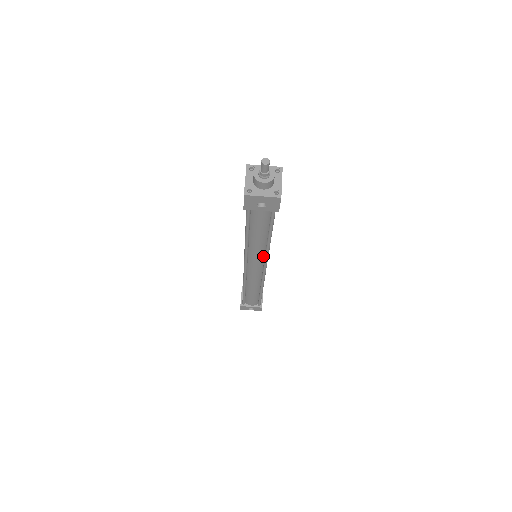
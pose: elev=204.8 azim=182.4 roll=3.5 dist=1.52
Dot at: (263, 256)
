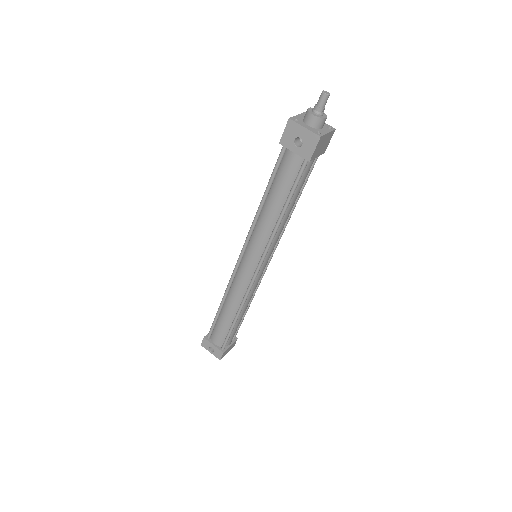
Dot at: (264, 247)
